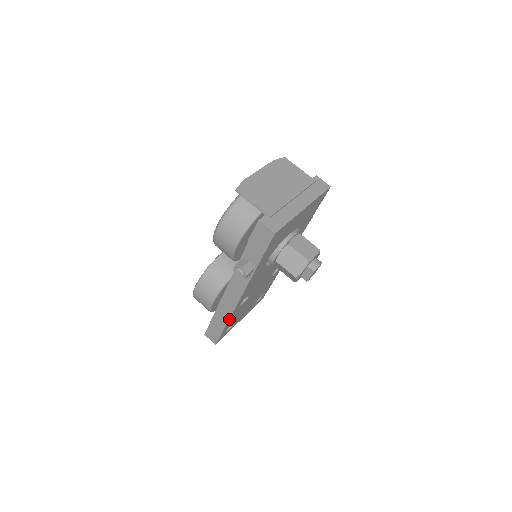
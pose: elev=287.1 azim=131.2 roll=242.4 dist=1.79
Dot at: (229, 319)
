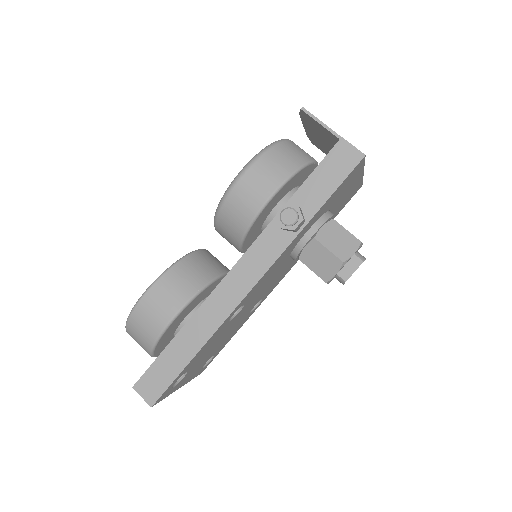
Dot at: (209, 338)
